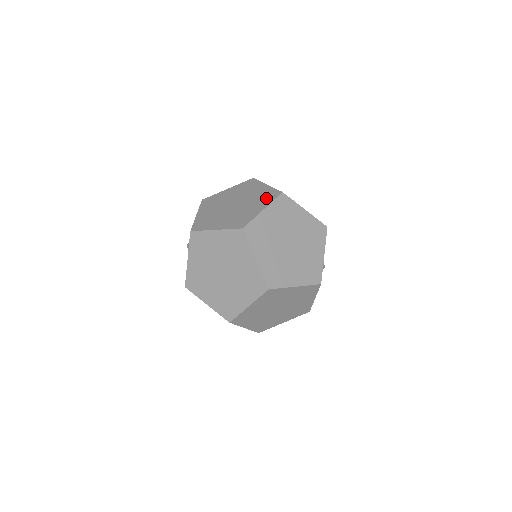
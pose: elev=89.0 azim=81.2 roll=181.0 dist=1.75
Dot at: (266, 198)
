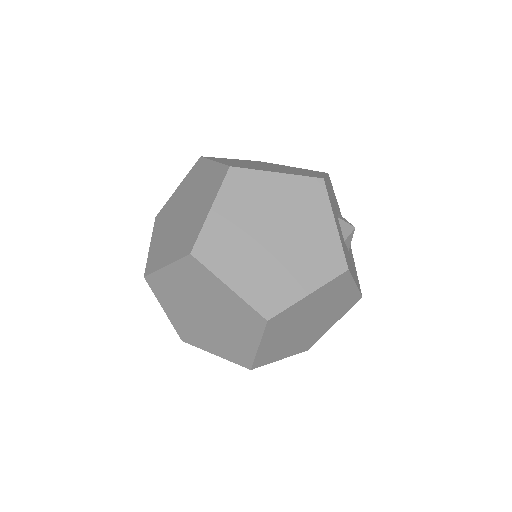
Dot at: (213, 186)
